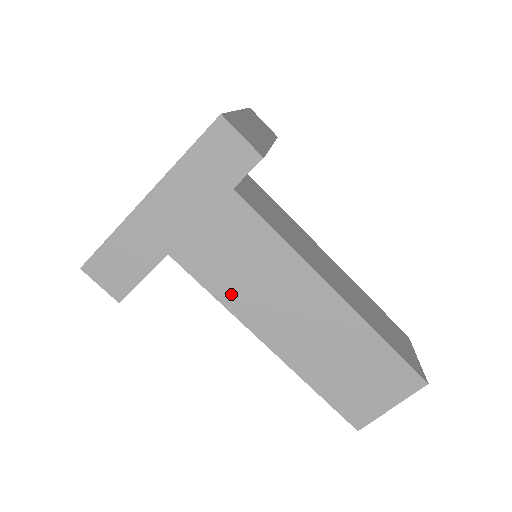
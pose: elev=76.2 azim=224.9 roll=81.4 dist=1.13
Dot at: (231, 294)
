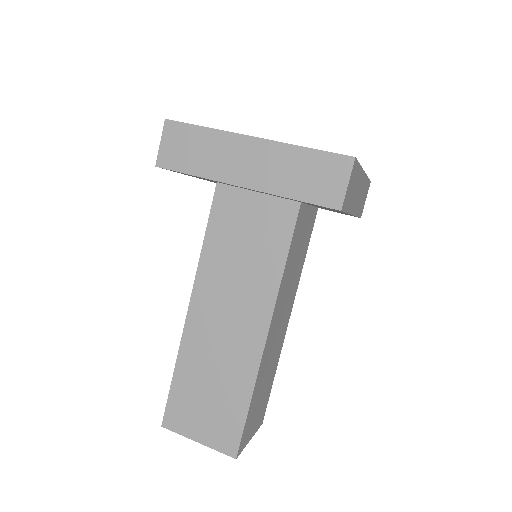
Dot at: (214, 253)
